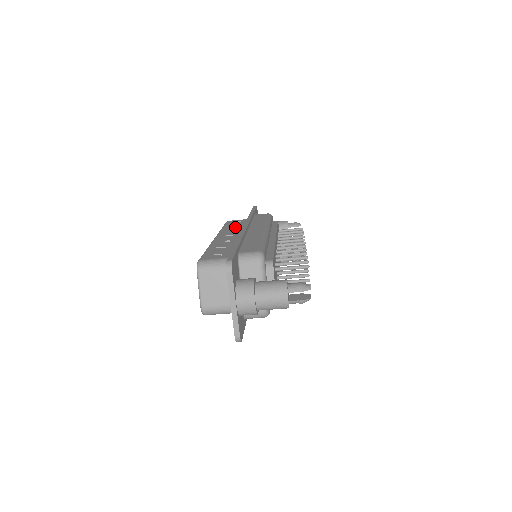
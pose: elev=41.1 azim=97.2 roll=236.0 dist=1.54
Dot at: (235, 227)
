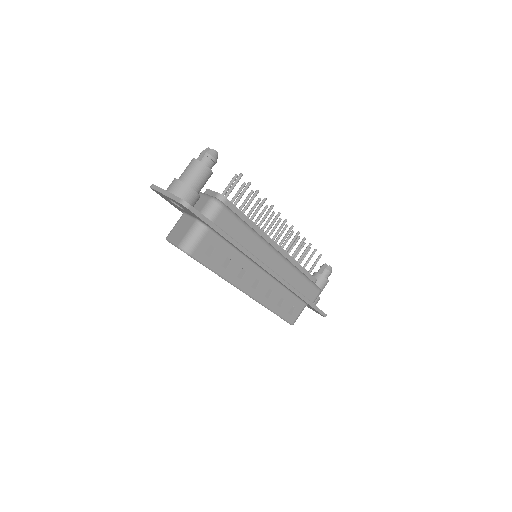
Dot at: occluded
